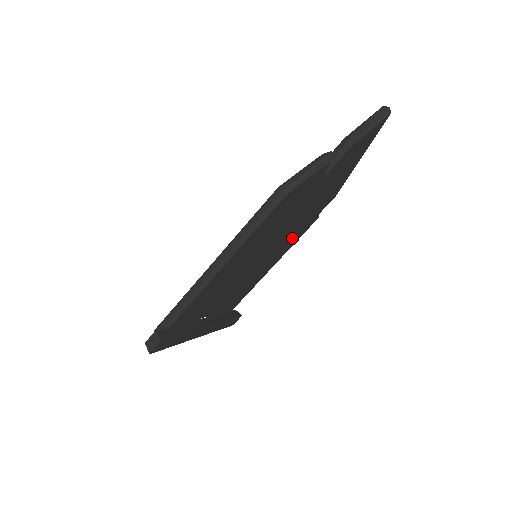
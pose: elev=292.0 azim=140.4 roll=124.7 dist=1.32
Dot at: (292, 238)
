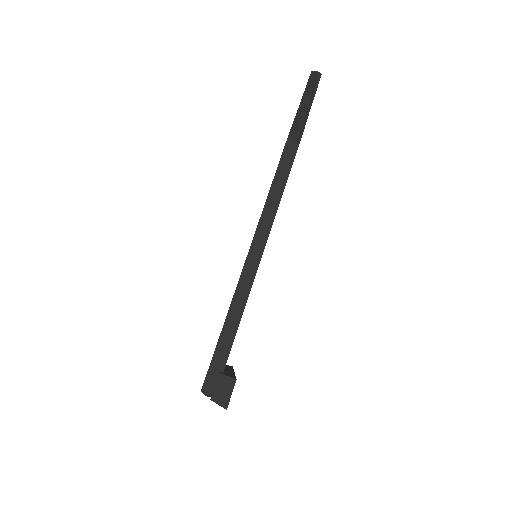
Dot at: occluded
